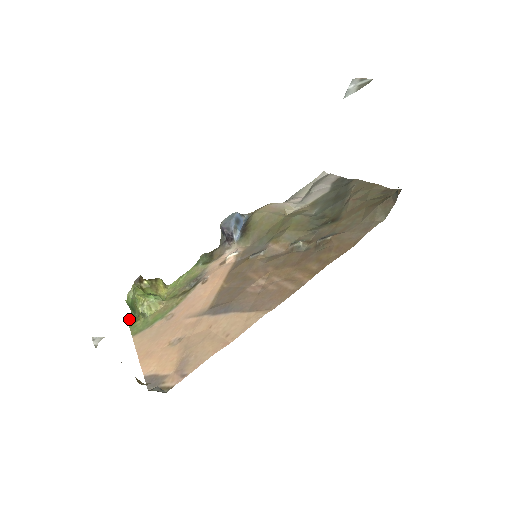
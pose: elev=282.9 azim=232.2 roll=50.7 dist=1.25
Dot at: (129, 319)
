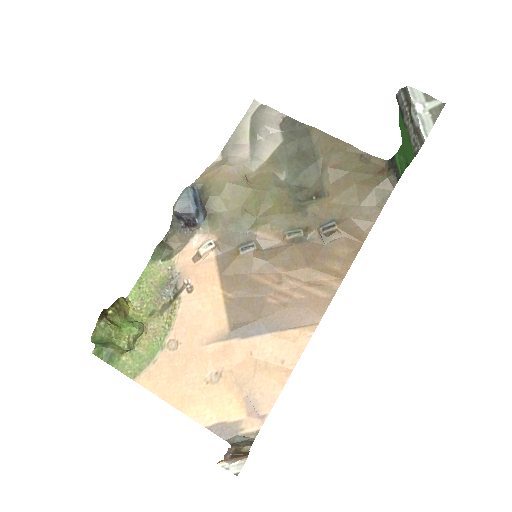
Dot at: (102, 356)
